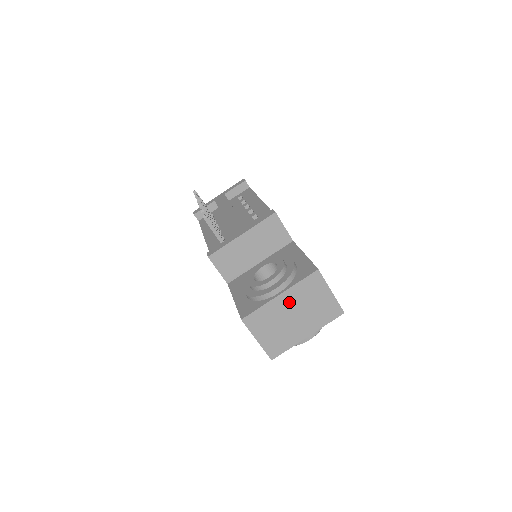
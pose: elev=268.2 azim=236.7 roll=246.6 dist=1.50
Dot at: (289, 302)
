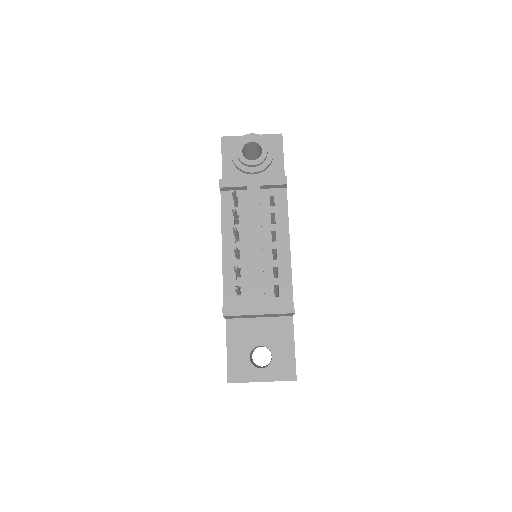
Dot at: occluded
